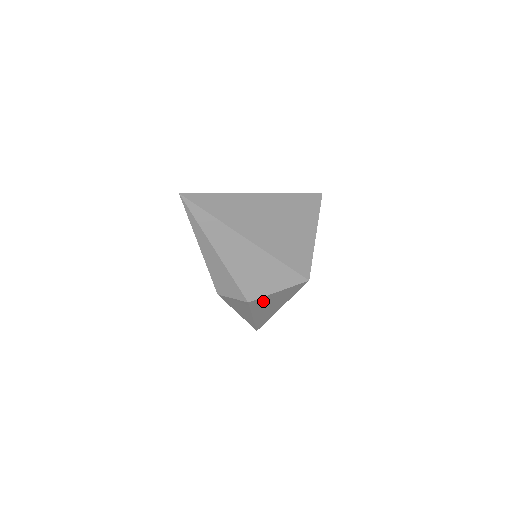
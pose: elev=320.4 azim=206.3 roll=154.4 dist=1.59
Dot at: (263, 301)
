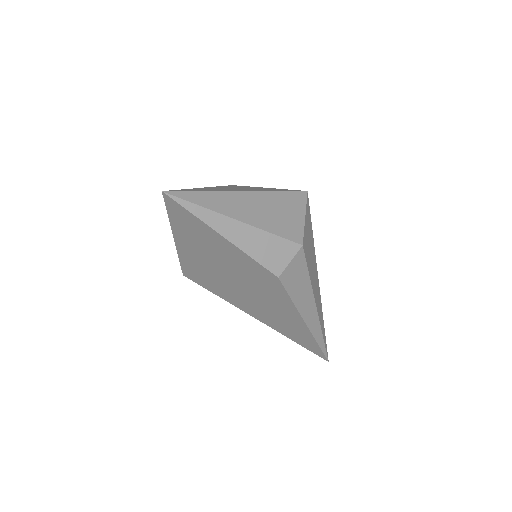
Dot at: (307, 247)
